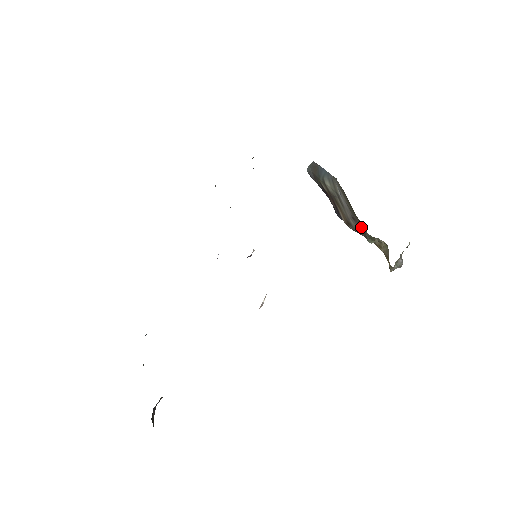
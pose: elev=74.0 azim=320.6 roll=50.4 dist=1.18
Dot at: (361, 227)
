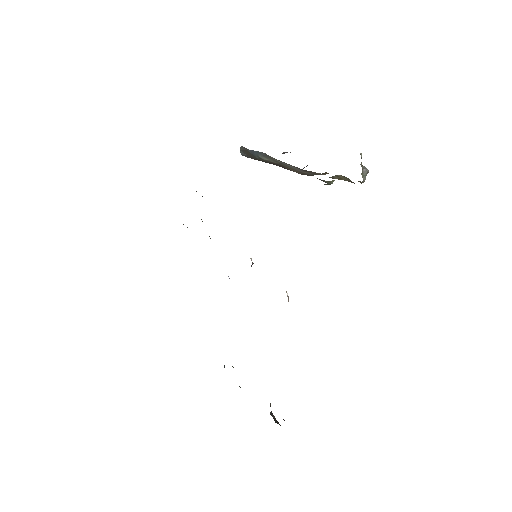
Dot at: (315, 173)
